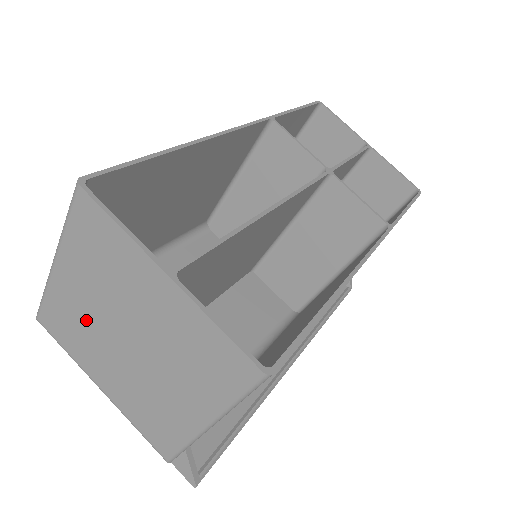
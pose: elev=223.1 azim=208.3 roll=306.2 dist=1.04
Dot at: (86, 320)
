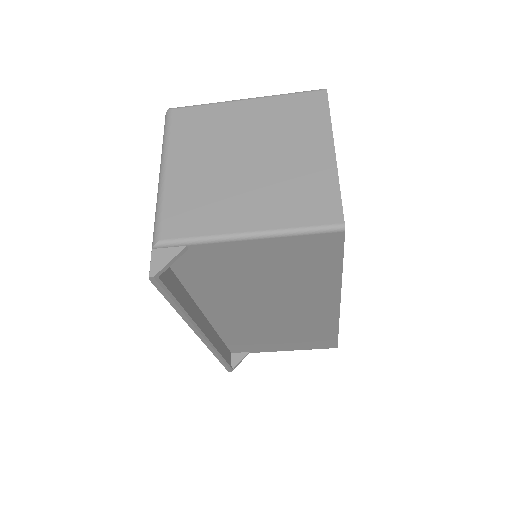
Dot at: (226, 133)
